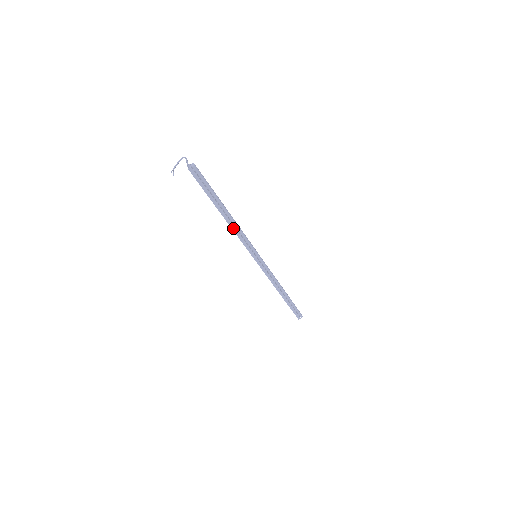
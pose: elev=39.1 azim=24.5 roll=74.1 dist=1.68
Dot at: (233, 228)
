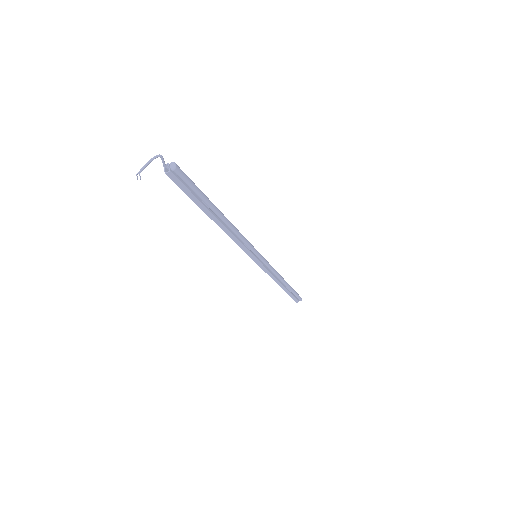
Dot at: (229, 234)
